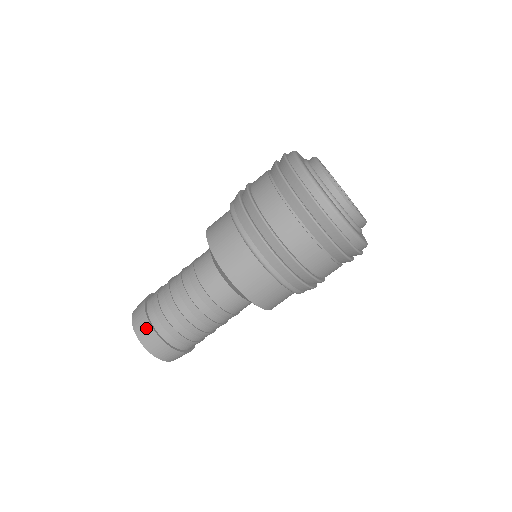
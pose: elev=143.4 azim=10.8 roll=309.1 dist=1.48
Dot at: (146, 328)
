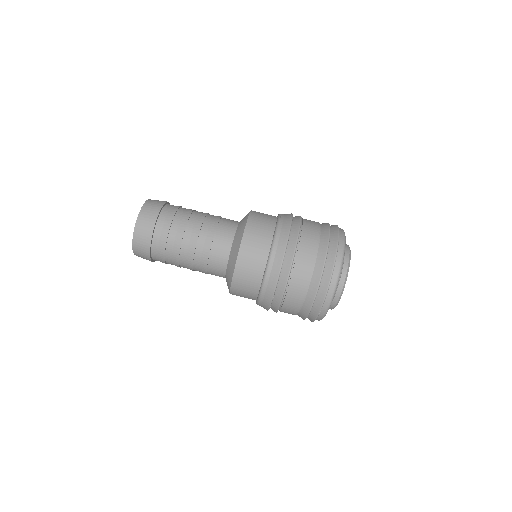
Dot at: (145, 242)
